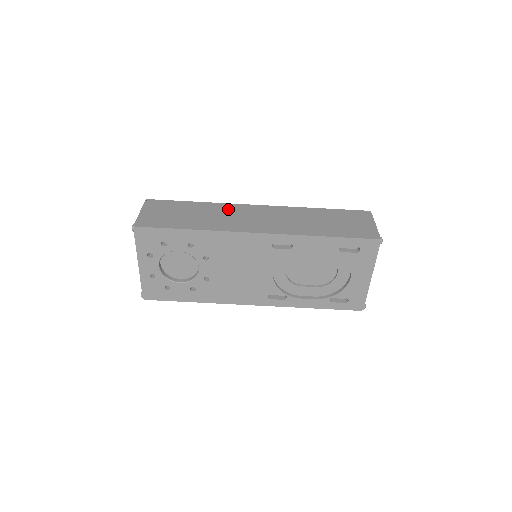
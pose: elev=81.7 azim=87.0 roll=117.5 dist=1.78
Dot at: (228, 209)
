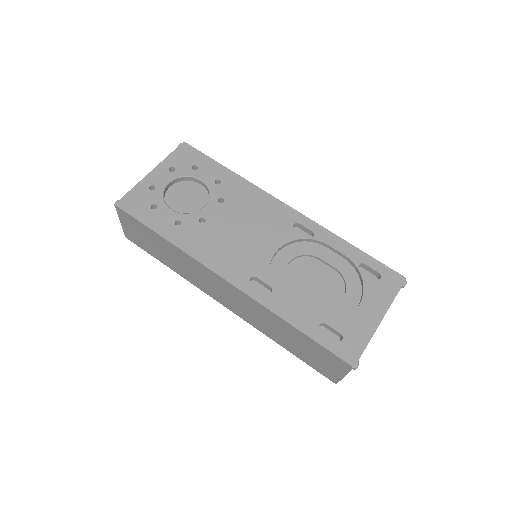
Dot at: occluded
